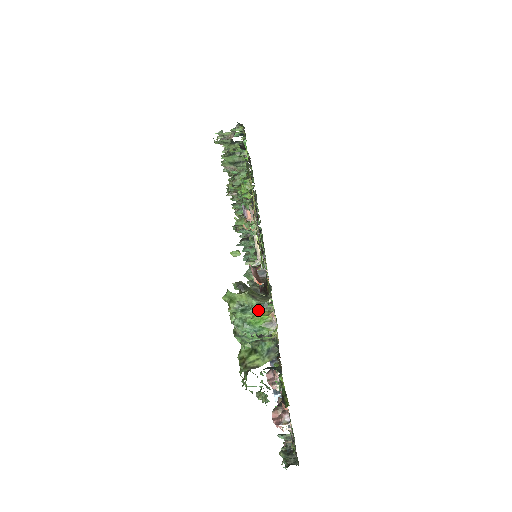
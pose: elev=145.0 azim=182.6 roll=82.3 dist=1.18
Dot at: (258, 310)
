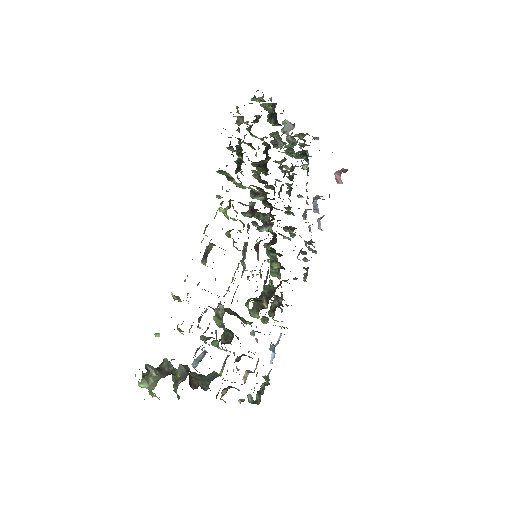
Dot at: (149, 390)
